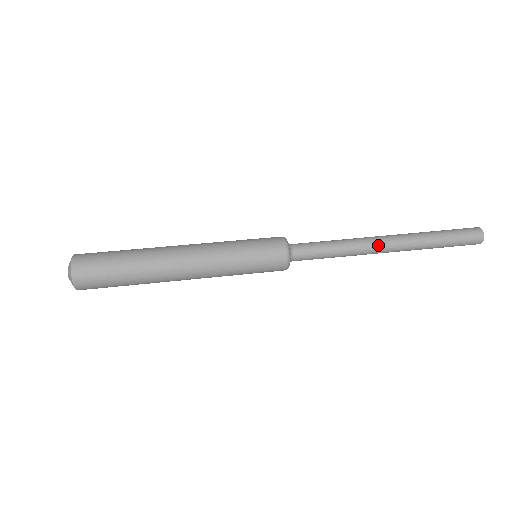
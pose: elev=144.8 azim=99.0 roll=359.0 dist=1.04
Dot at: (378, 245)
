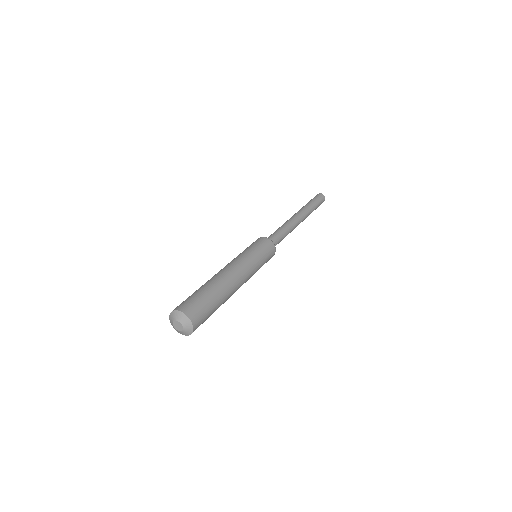
Dot at: (298, 223)
